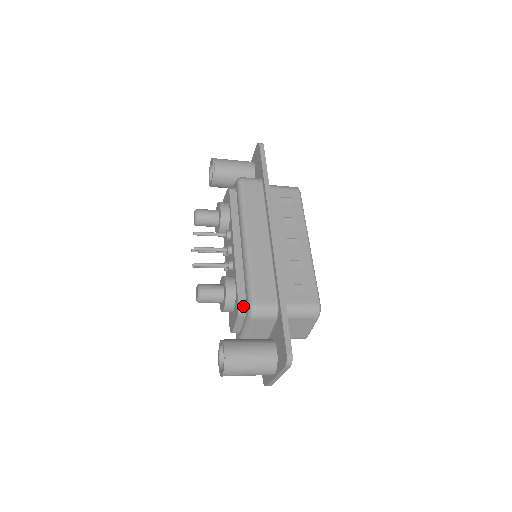
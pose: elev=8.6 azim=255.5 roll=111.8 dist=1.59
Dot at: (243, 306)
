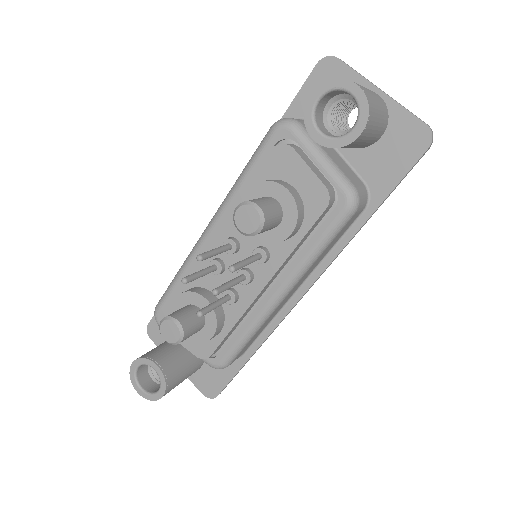
Dot at: occluded
